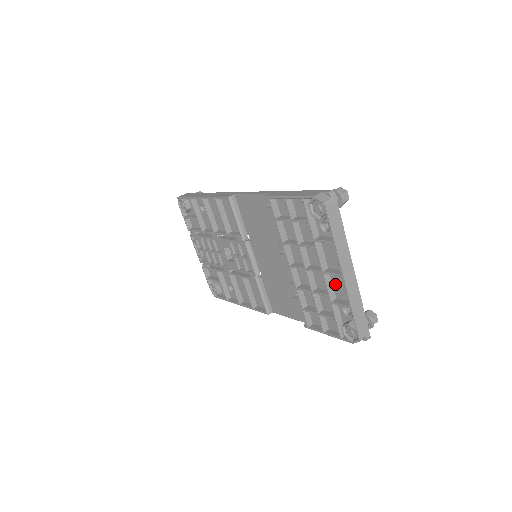
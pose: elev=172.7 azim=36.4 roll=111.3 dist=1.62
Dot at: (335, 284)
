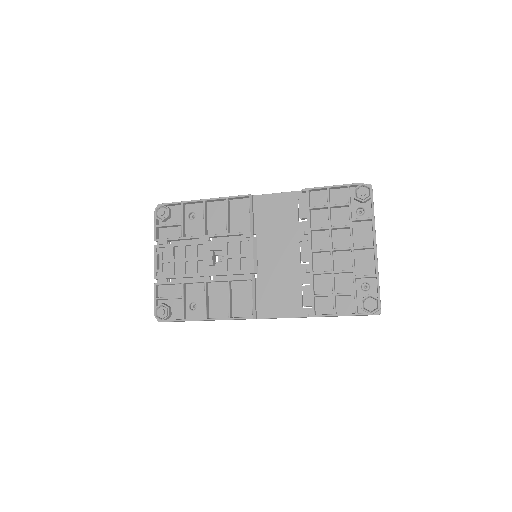
Dot at: (358, 262)
